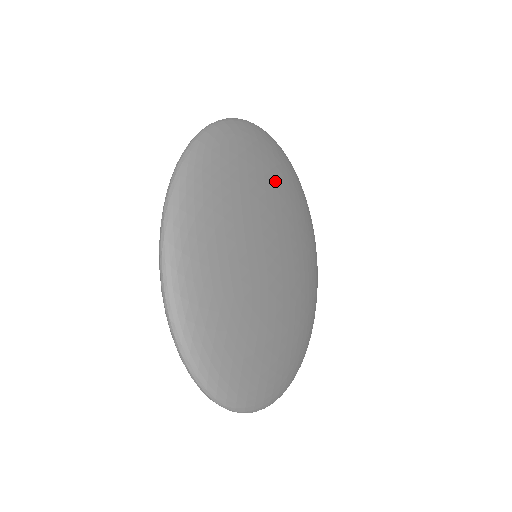
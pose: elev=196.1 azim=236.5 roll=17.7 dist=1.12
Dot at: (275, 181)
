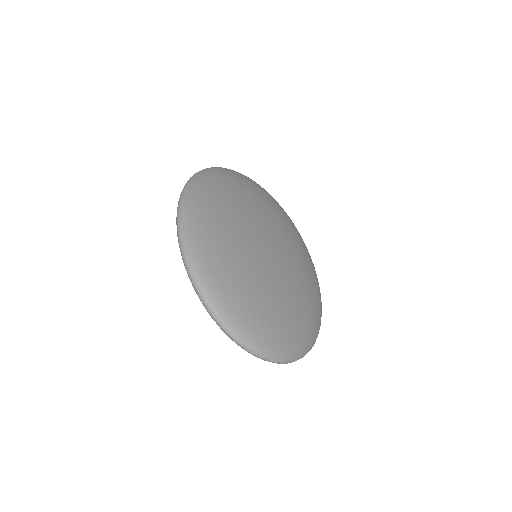
Dot at: (250, 200)
